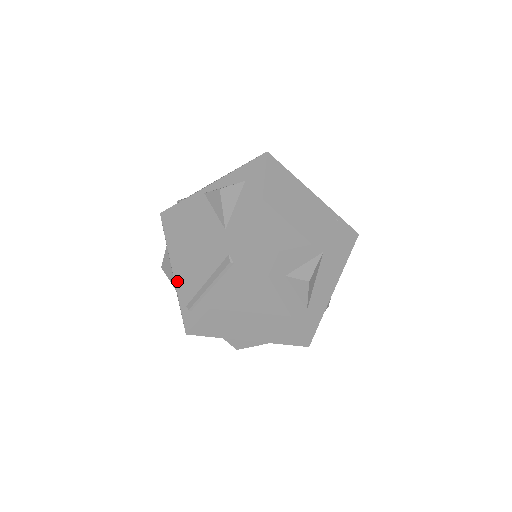
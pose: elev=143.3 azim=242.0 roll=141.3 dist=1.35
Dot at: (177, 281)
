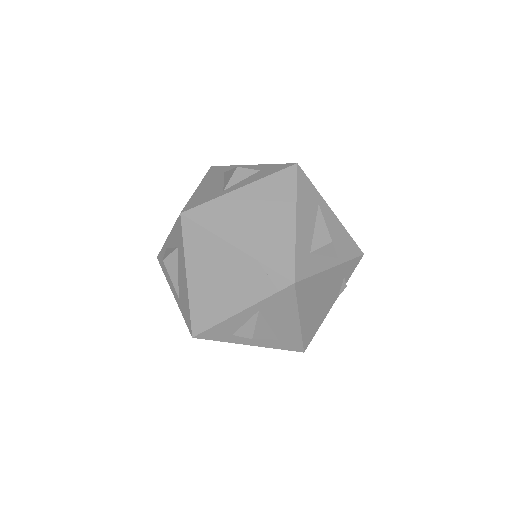
Dot at: occluded
